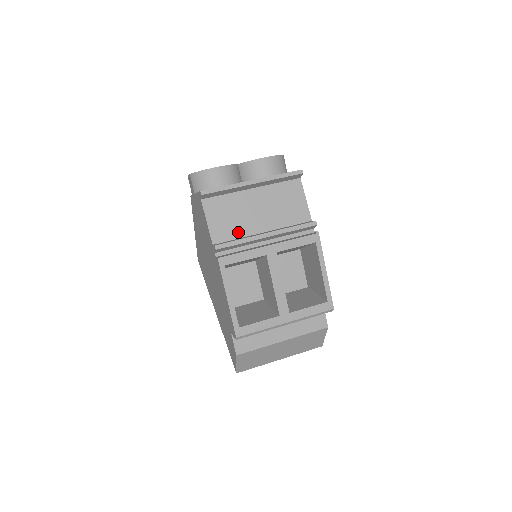
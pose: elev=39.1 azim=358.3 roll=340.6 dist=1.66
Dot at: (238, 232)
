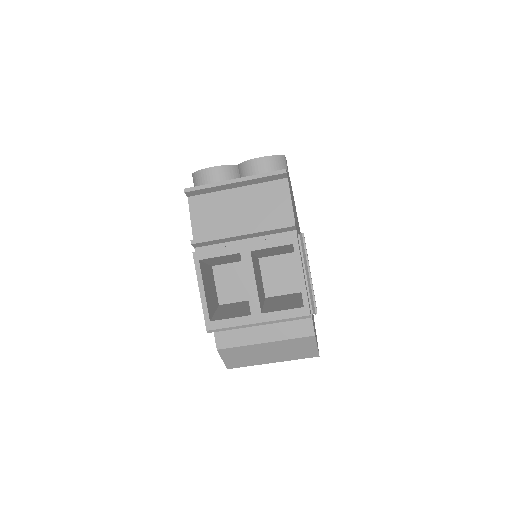
Dot at: (218, 229)
